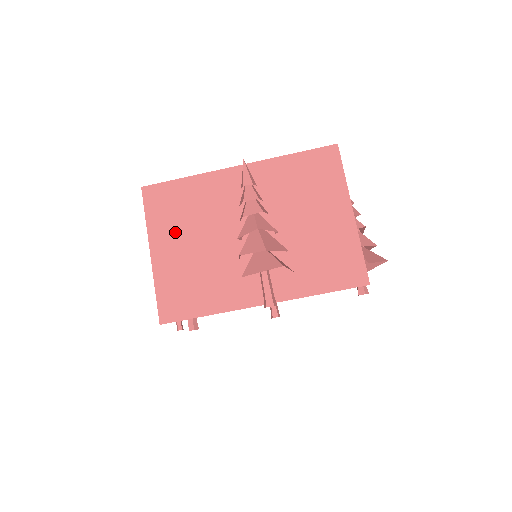
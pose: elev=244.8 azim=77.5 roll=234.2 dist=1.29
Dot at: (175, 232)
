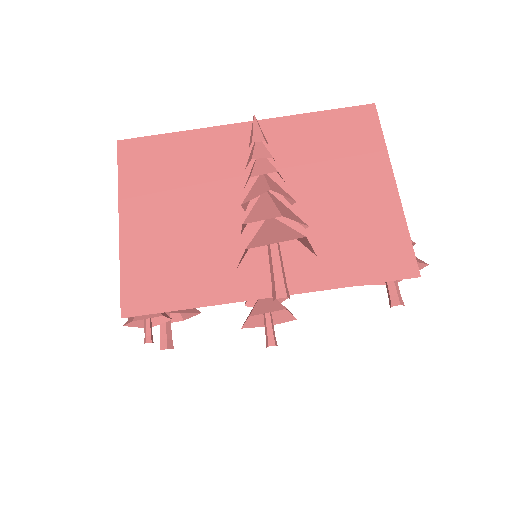
Dot at: (156, 197)
